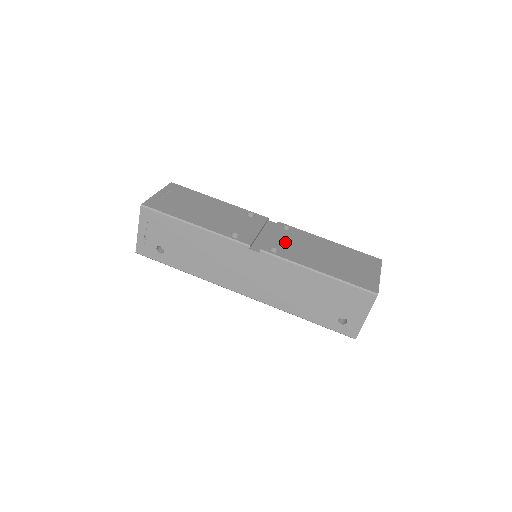
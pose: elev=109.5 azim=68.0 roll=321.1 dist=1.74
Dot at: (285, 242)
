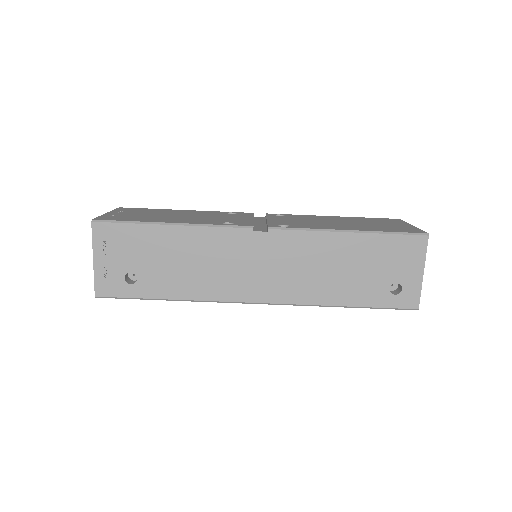
Dot at: (289, 221)
